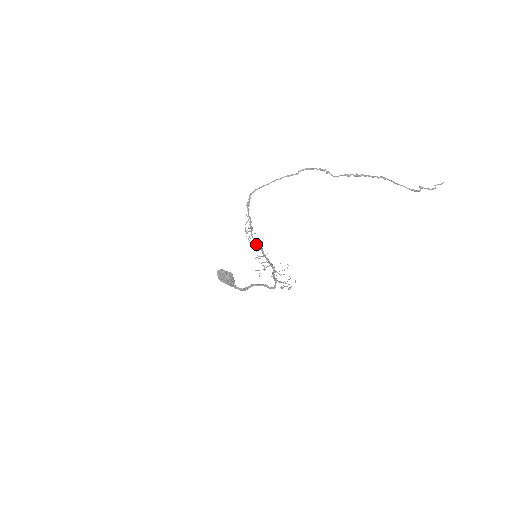
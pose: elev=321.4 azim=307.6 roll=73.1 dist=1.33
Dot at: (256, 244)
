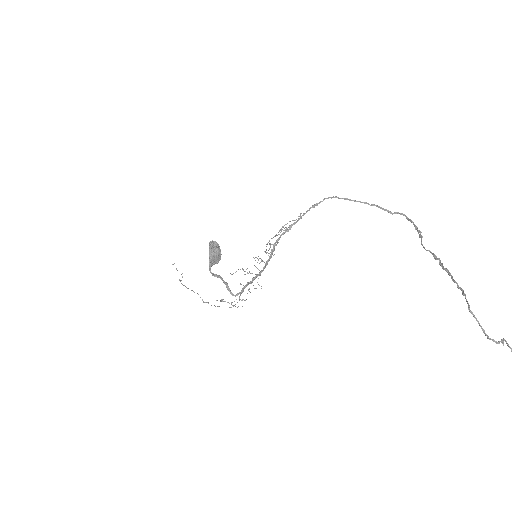
Dot at: (273, 246)
